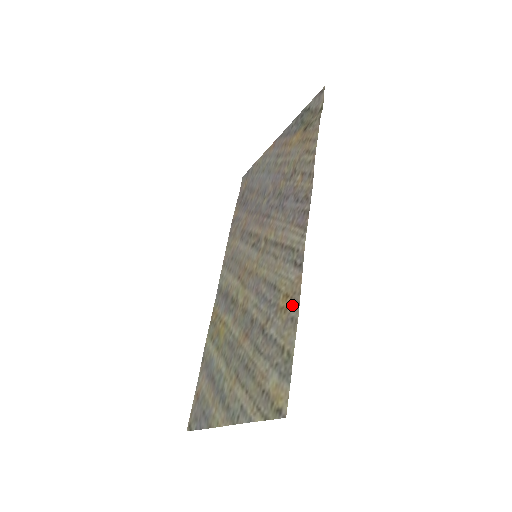
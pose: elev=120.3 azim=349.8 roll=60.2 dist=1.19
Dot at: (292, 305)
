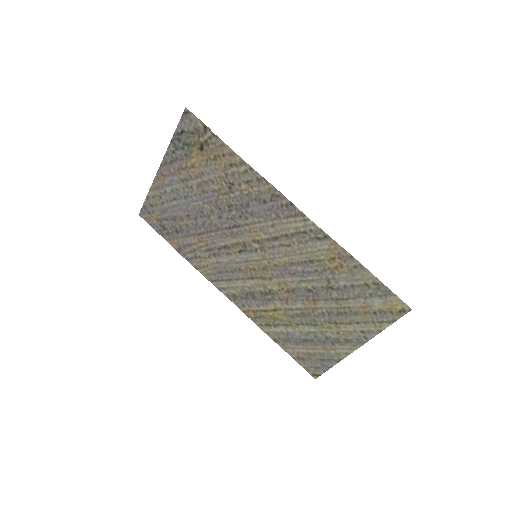
Dot at: (345, 261)
